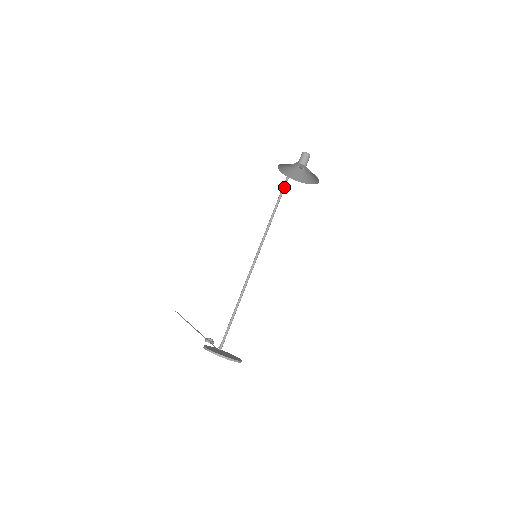
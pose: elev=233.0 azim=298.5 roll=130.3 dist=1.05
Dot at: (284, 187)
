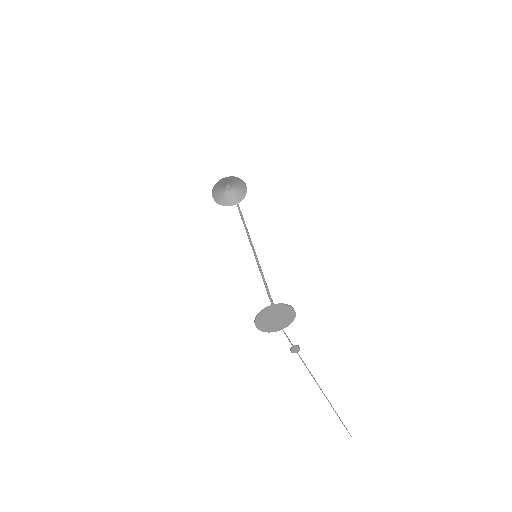
Dot at: (240, 213)
